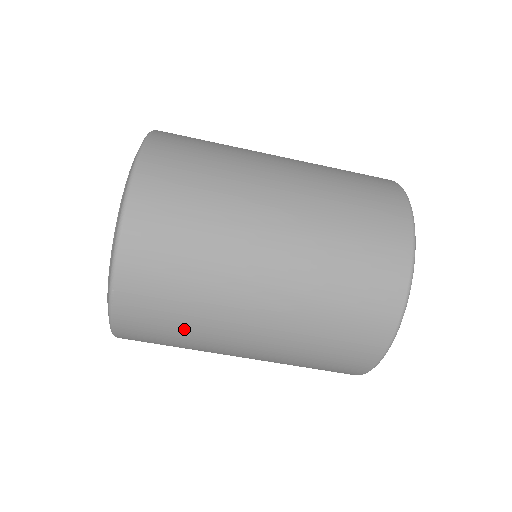
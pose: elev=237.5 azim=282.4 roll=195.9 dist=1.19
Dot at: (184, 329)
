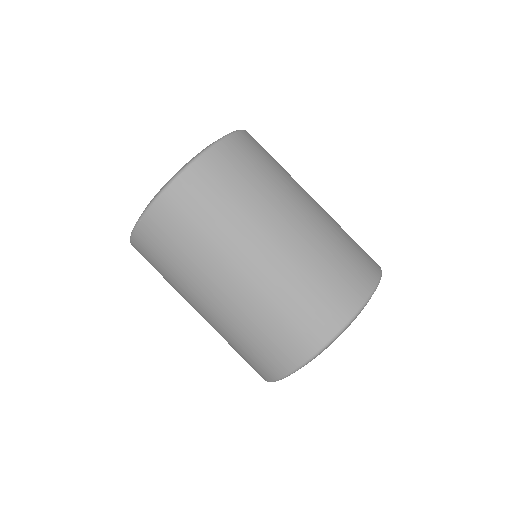
Dot at: (169, 272)
